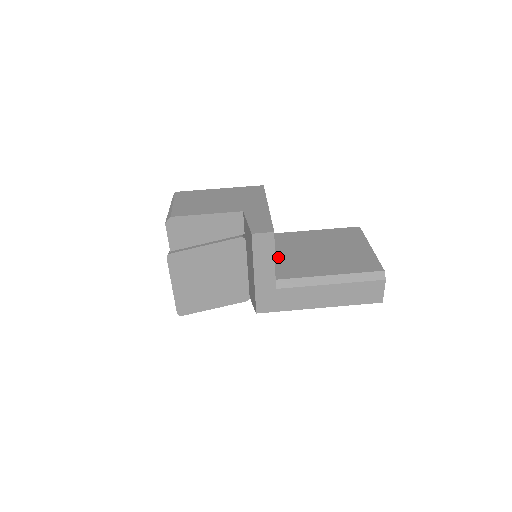
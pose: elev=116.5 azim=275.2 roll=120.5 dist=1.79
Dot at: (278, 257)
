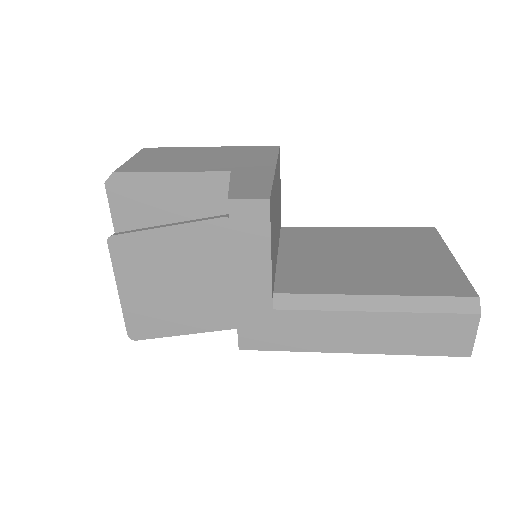
Dot at: (289, 259)
